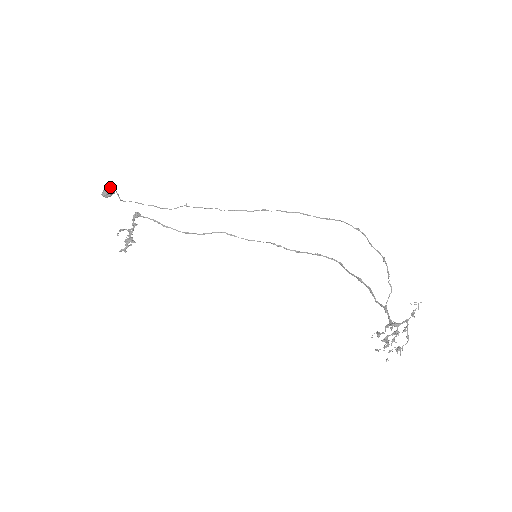
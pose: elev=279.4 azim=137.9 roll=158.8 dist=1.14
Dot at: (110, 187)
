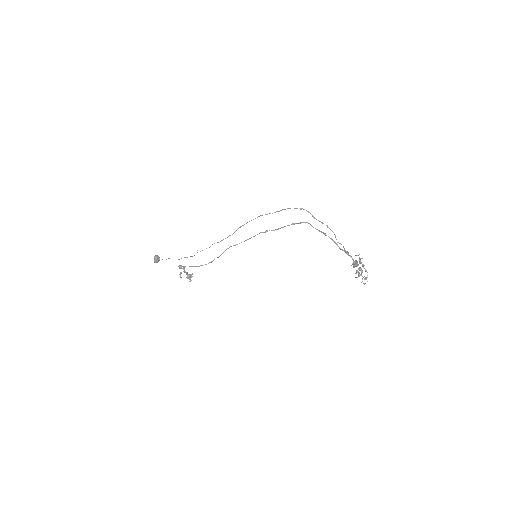
Dot at: (155, 258)
